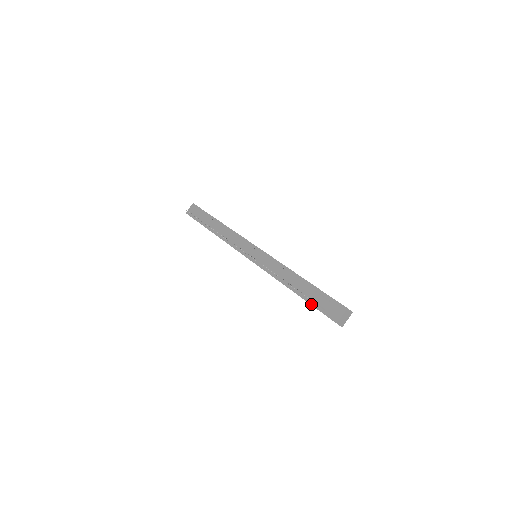
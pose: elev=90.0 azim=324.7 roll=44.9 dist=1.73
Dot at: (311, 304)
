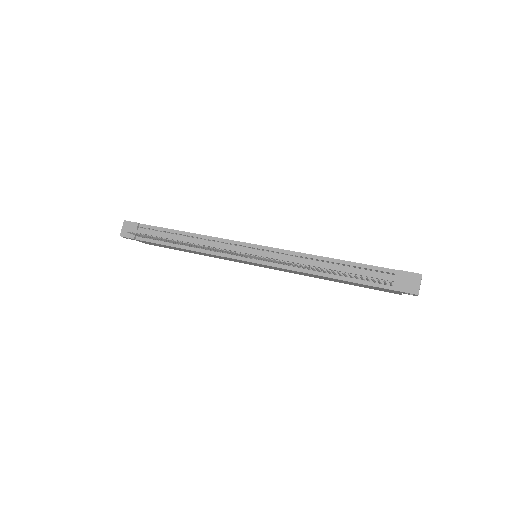
Dot at: (372, 285)
